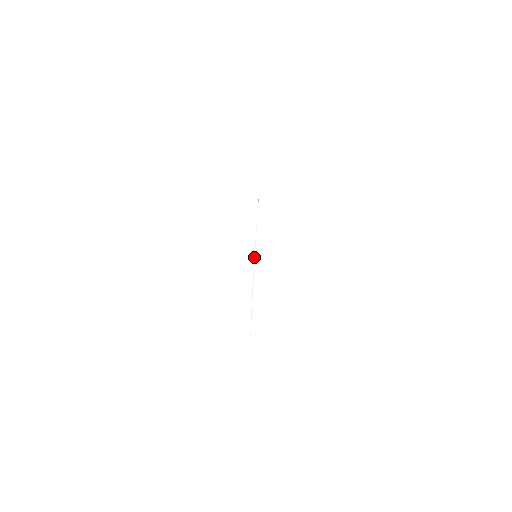
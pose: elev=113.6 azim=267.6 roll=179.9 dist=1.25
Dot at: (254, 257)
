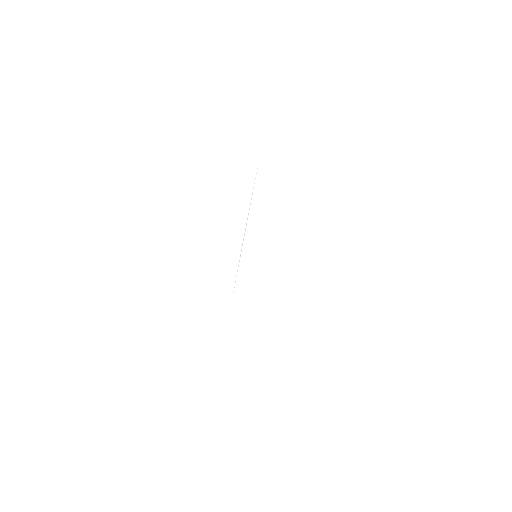
Dot at: (250, 204)
